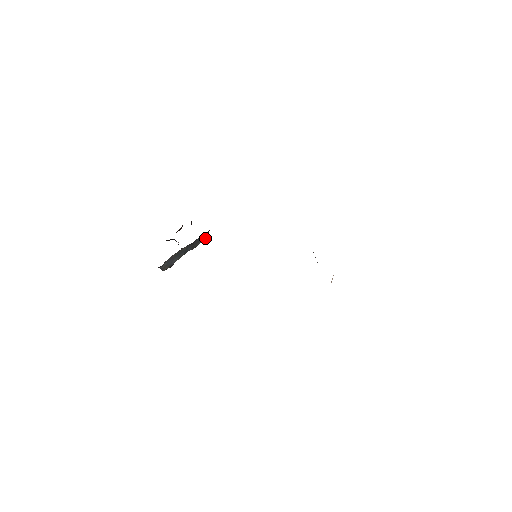
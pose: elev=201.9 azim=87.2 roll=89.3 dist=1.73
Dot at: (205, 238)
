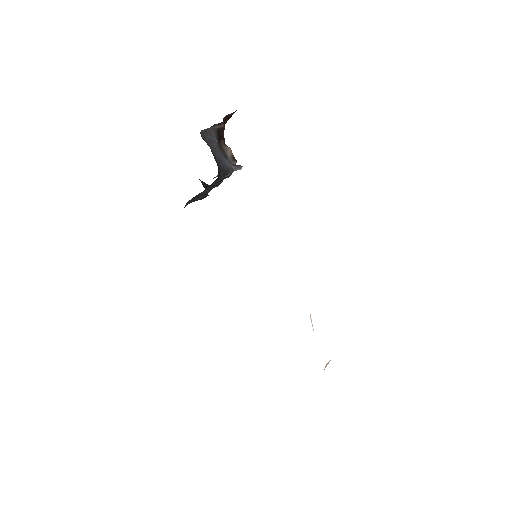
Dot at: (224, 178)
